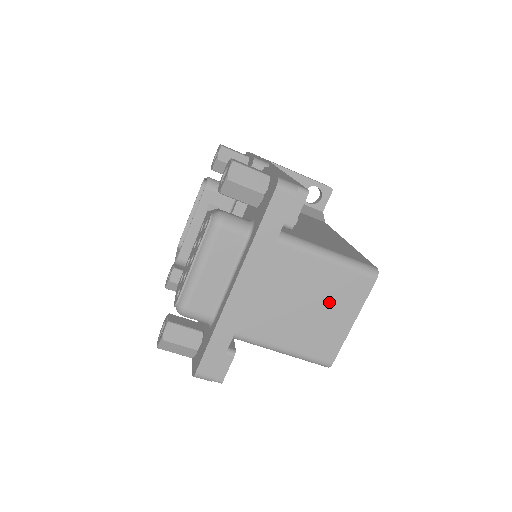
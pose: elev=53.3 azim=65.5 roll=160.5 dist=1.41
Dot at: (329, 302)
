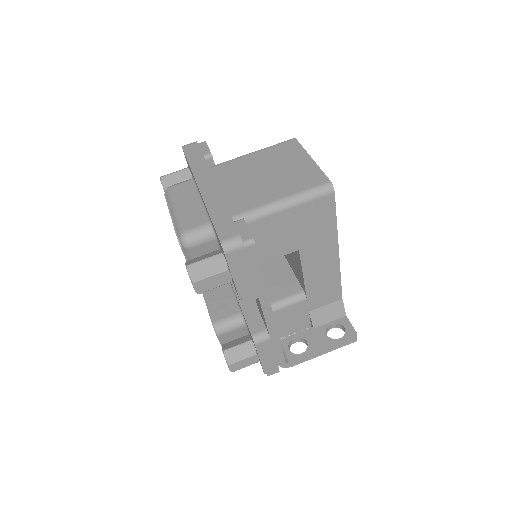
Dot at: (280, 163)
